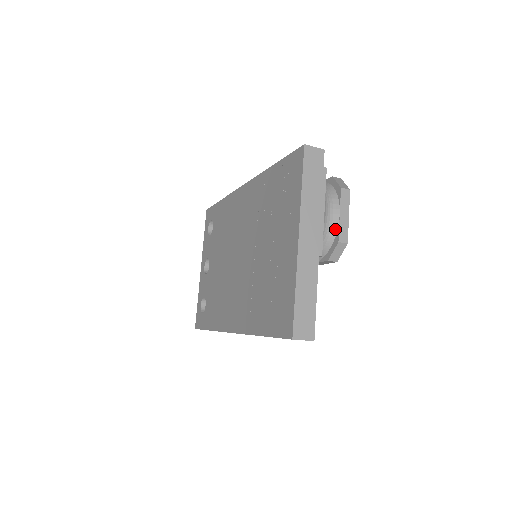
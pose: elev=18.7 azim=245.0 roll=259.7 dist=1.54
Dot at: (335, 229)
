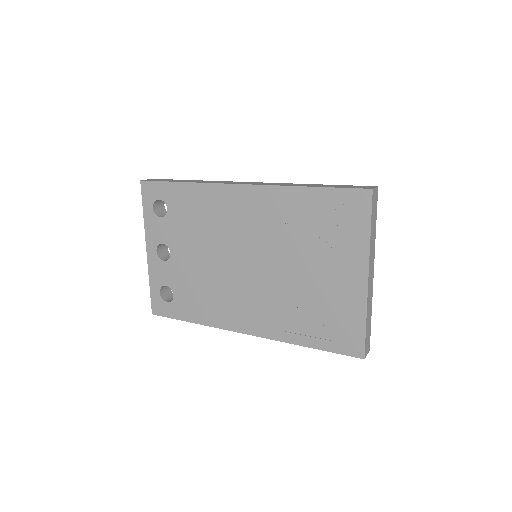
Dot at: occluded
